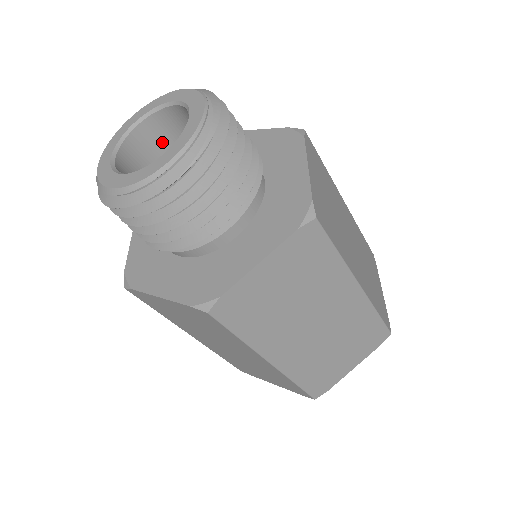
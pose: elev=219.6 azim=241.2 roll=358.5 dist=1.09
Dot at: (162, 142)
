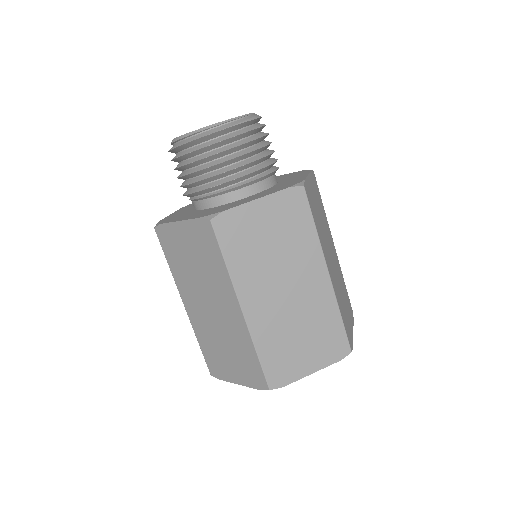
Dot at: occluded
